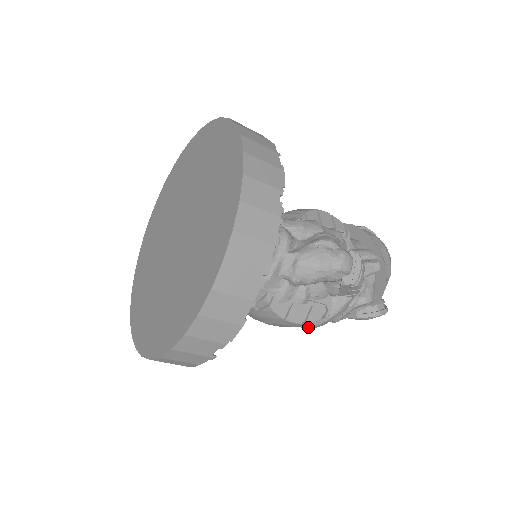
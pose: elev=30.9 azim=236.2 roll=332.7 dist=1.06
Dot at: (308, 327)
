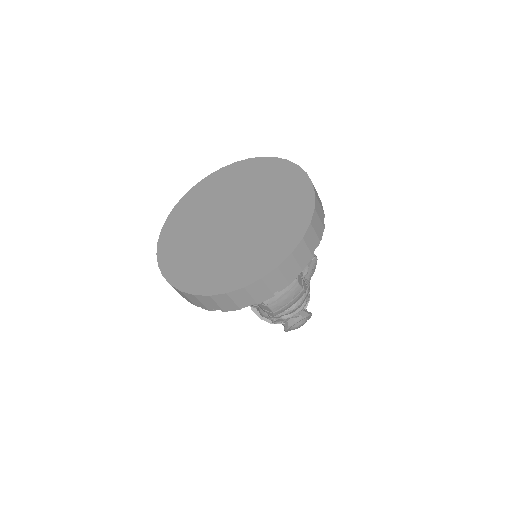
Dot at: (297, 305)
